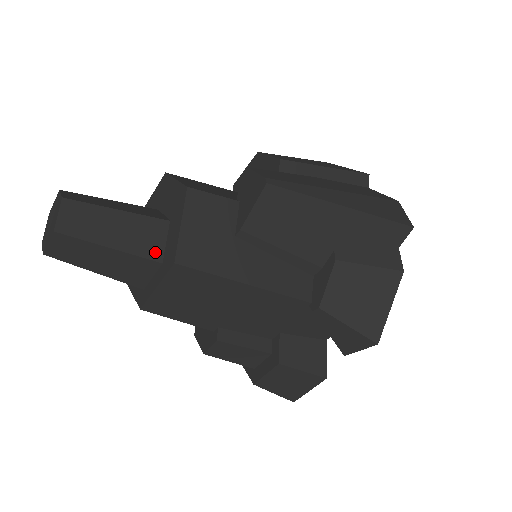
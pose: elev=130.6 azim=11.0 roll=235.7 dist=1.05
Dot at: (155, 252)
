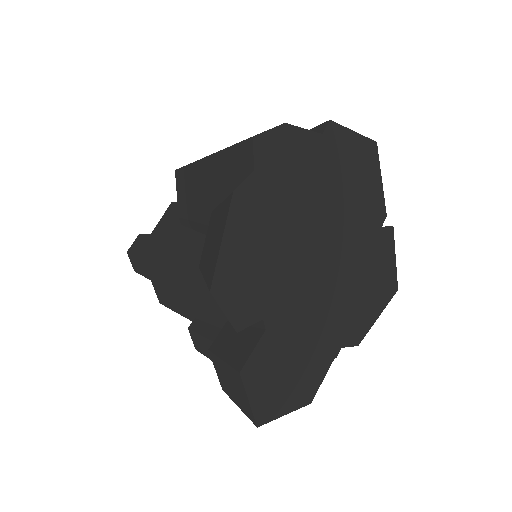
Dot at: occluded
